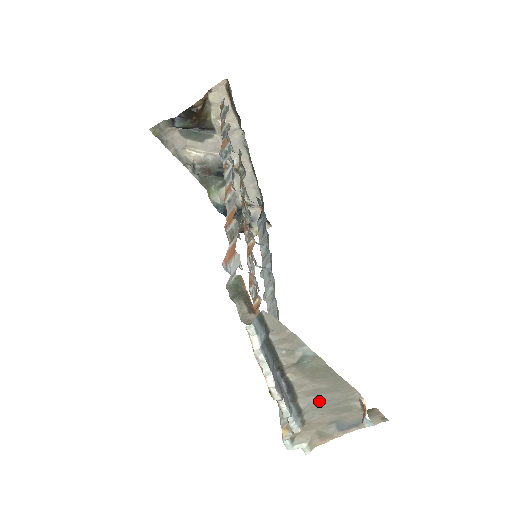
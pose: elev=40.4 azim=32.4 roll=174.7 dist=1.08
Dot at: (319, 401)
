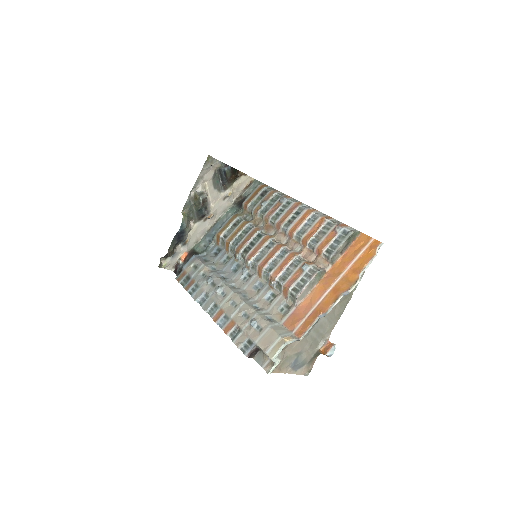
Dot at: (321, 325)
